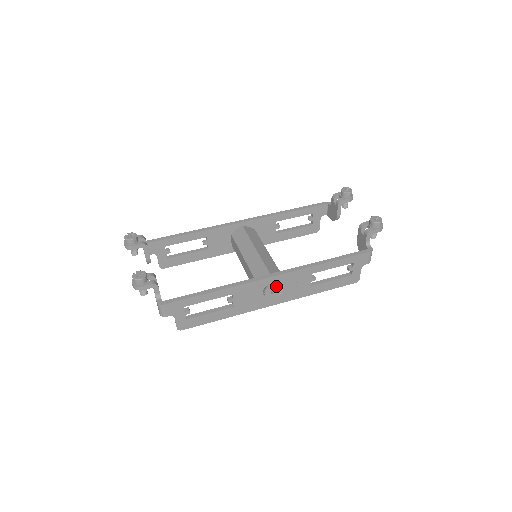
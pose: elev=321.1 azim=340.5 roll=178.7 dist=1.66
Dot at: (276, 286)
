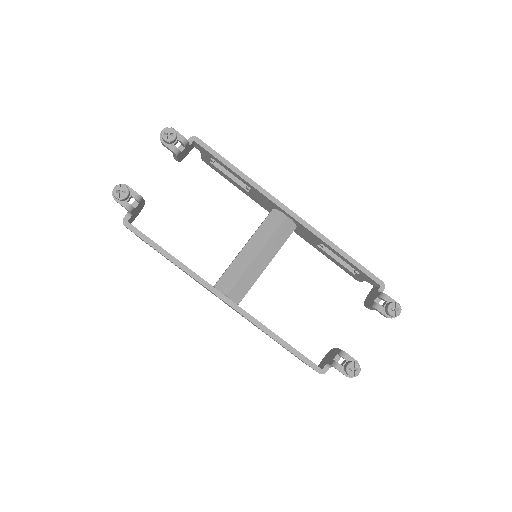
Dot at: occluded
